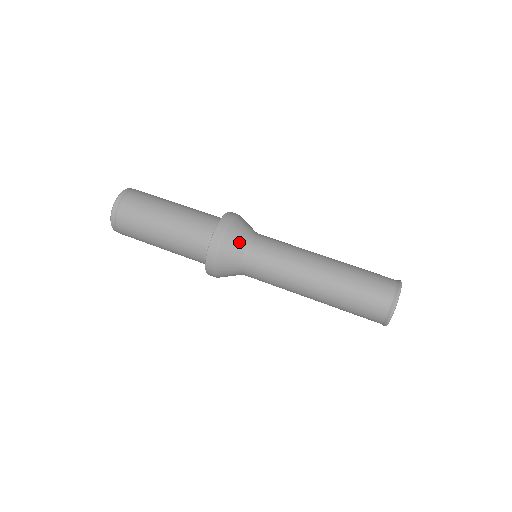
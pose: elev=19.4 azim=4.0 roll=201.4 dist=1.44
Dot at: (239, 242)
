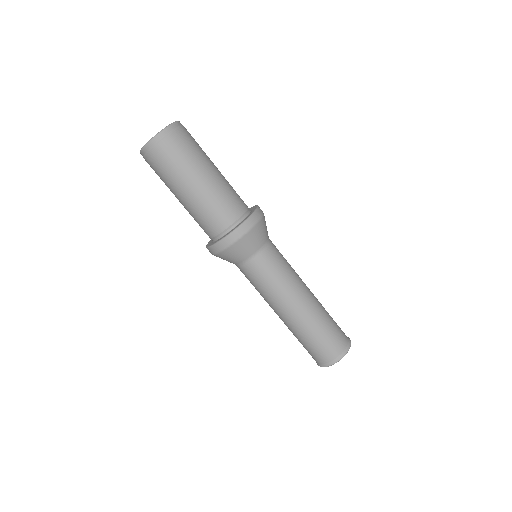
Dot at: (245, 252)
